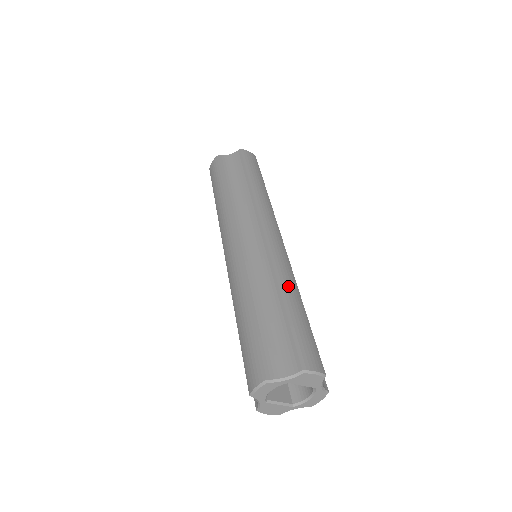
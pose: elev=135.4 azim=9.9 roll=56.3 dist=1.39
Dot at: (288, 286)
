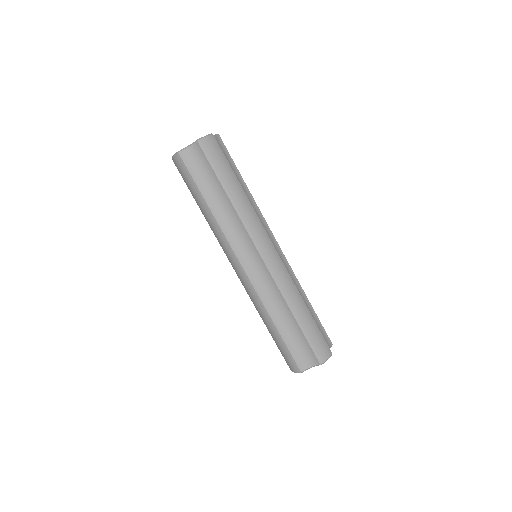
Dot at: (295, 303)
